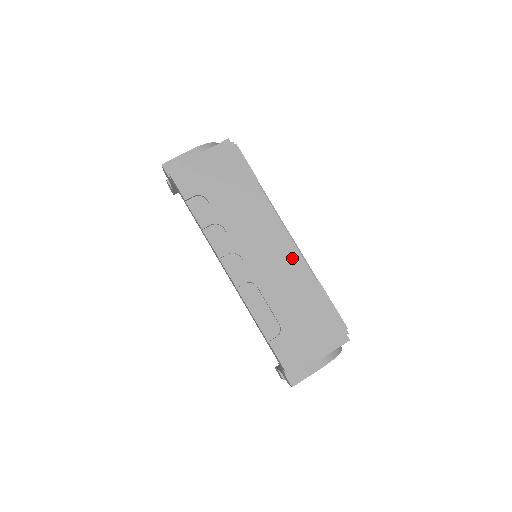
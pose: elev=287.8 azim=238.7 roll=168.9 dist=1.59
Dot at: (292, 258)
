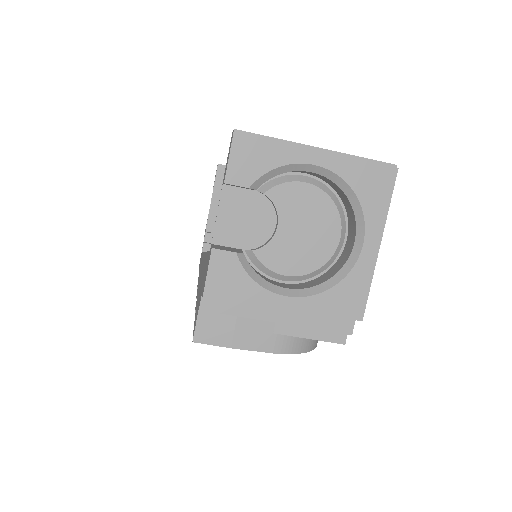
Dot at: occluded
